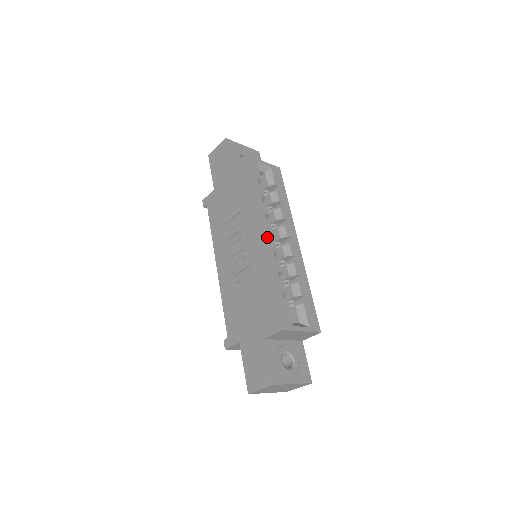
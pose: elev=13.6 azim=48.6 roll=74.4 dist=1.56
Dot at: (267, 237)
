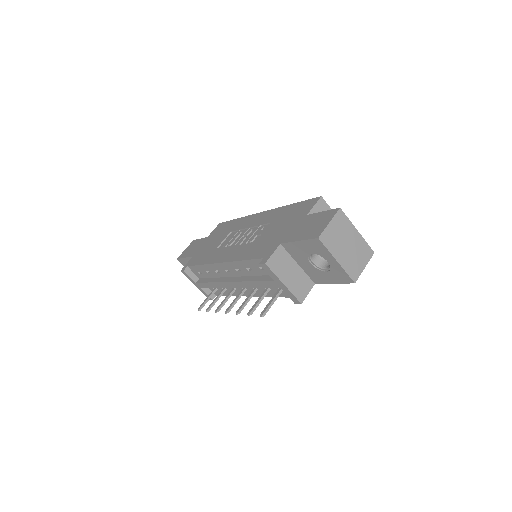
Dot at: occluded
